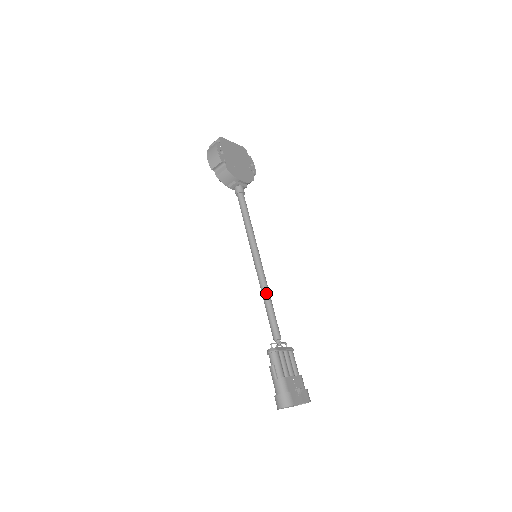
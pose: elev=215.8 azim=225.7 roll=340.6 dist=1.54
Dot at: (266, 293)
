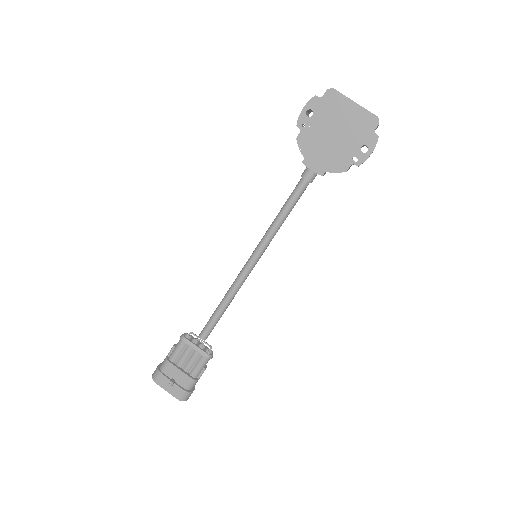
Dot at: (226, 295)
